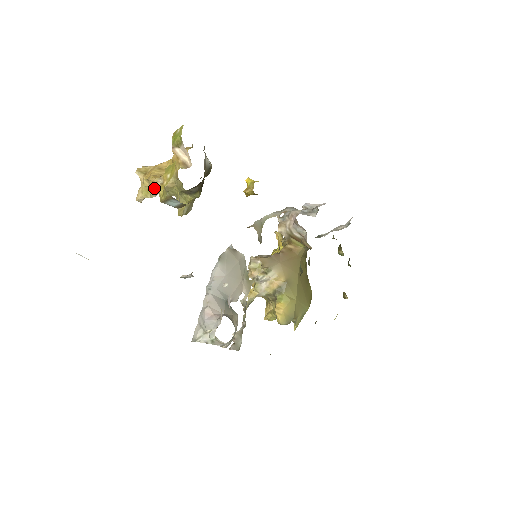
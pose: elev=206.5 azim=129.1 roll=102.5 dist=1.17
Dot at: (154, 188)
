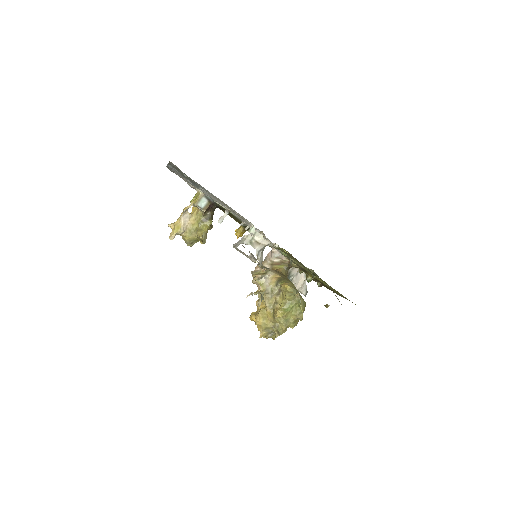
Dot at: (183, 223)
